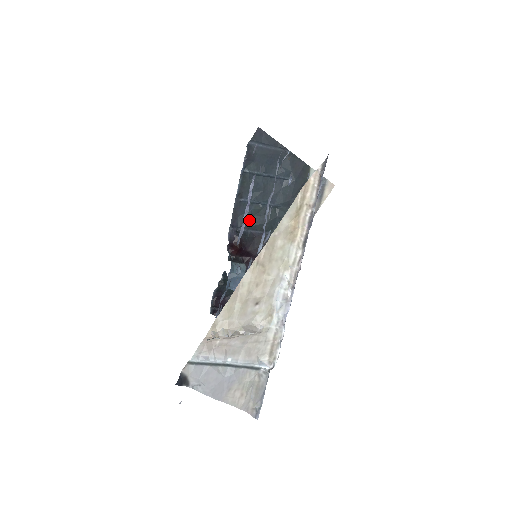
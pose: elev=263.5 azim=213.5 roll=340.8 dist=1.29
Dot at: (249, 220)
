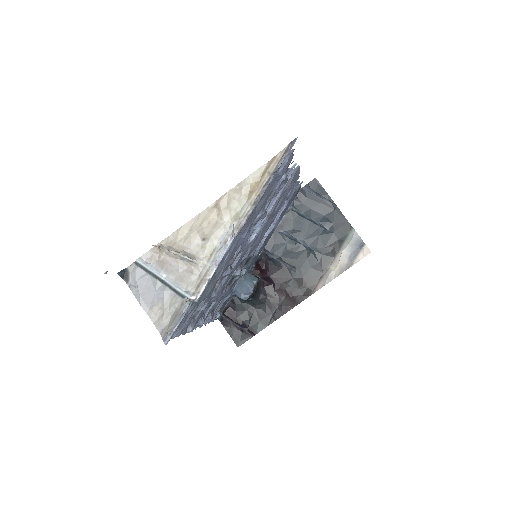
Dot at: (281, 251)
